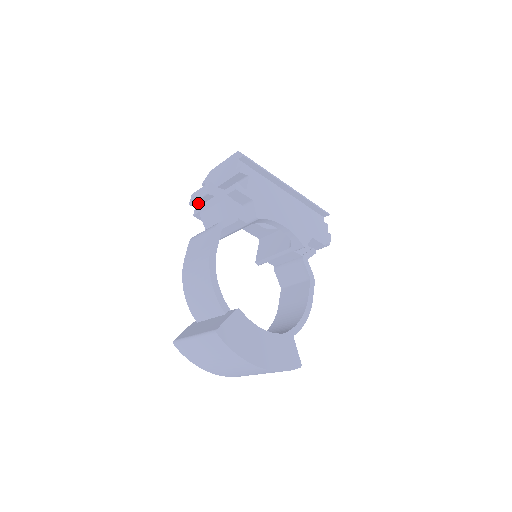
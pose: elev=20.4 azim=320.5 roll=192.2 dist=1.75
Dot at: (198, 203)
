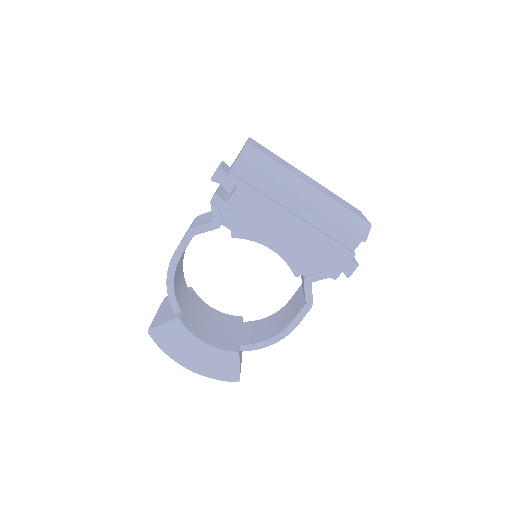
Dot at: occluded
